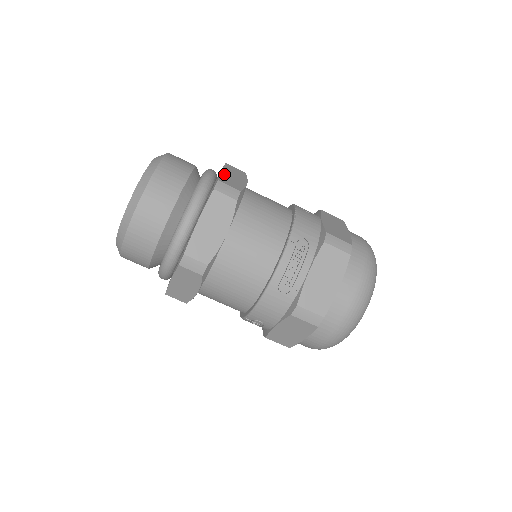
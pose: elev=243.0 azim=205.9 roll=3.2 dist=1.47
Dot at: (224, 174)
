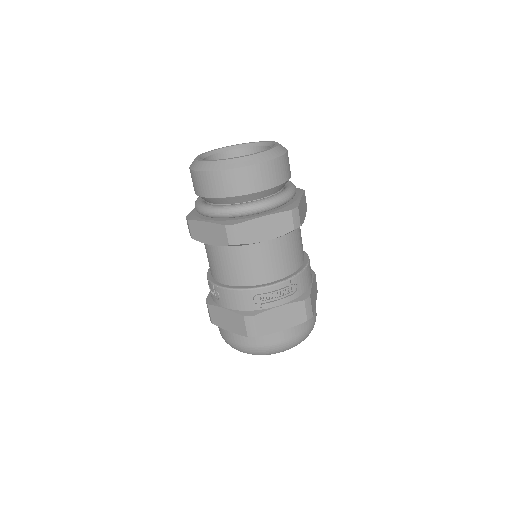
Dot at: (301, 202)
